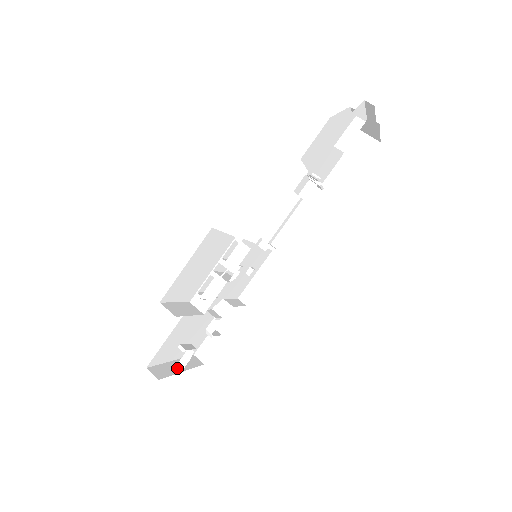
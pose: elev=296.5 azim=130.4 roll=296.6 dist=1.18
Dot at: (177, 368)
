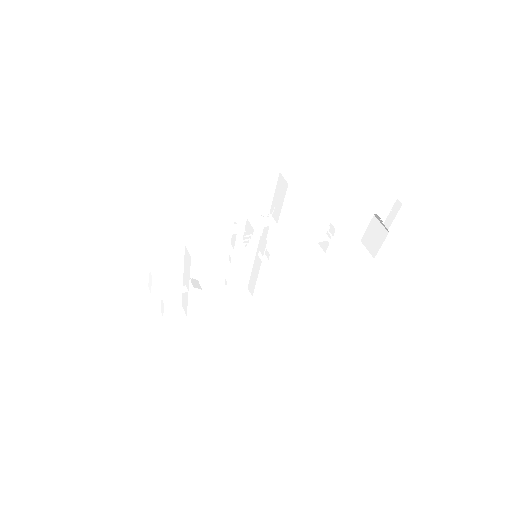
Dot at: (122, 299)
